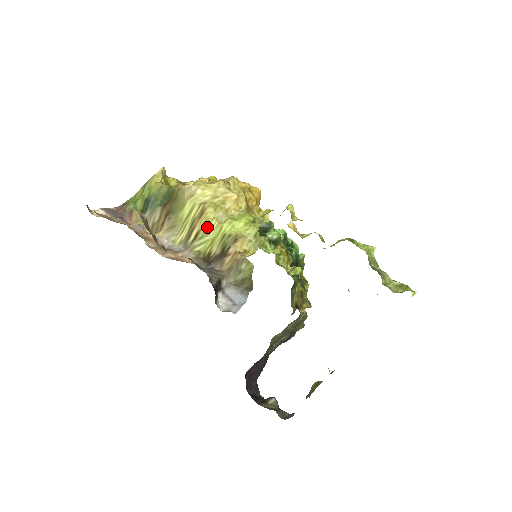
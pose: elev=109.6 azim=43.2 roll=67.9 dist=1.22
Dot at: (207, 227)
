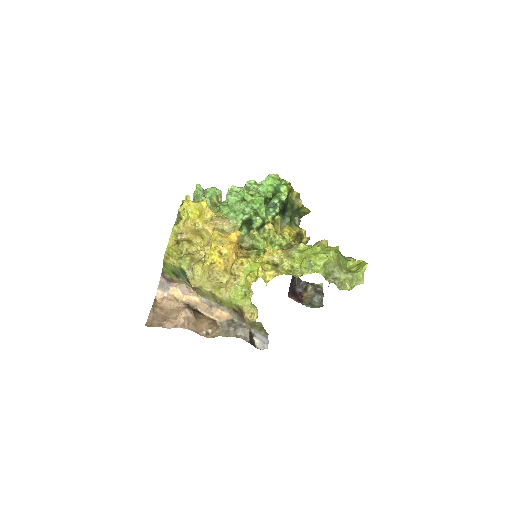
Dot at: (223, 301)
